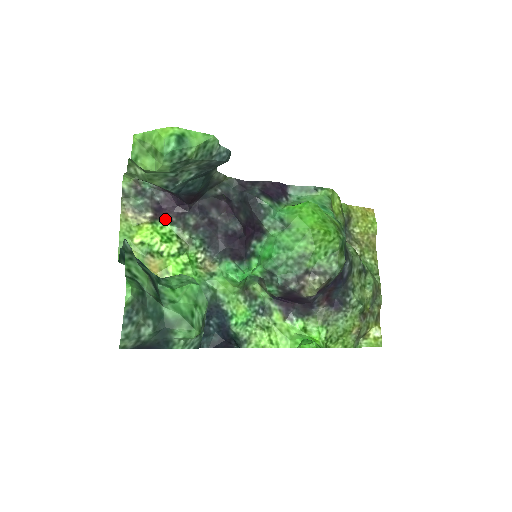
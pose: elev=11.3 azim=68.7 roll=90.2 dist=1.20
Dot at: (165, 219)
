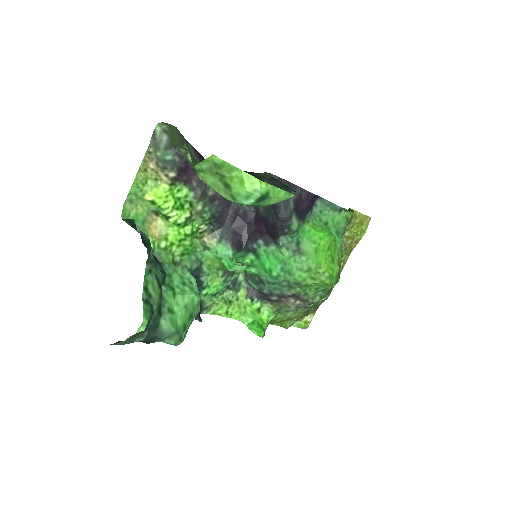
Dot at: (186, 181)
